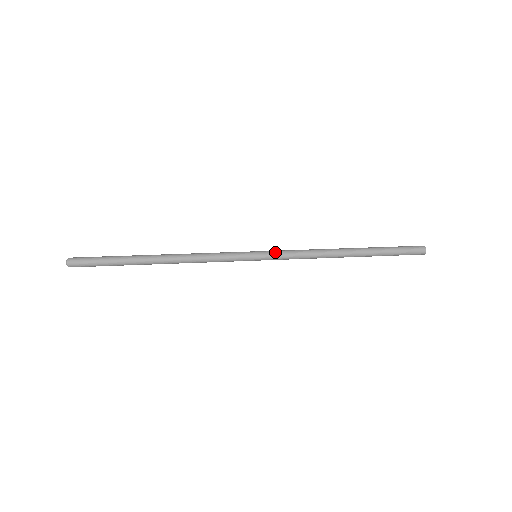
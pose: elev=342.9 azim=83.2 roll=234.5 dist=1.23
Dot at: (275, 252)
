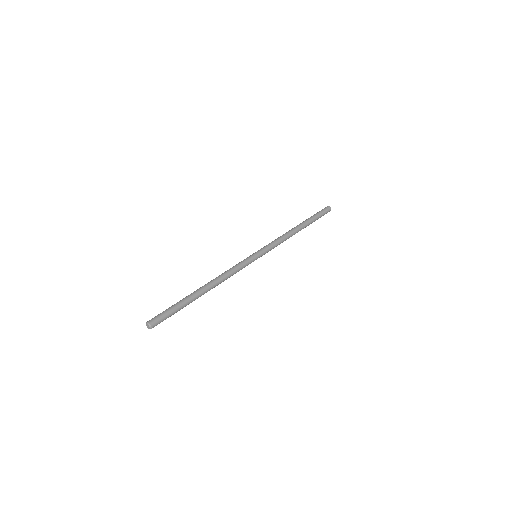
Dot at: (267, 249)
